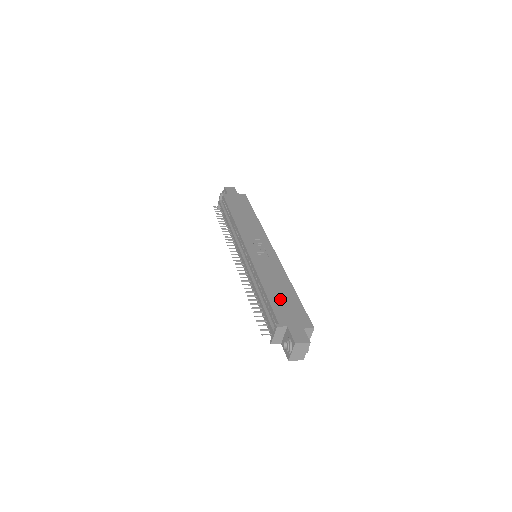
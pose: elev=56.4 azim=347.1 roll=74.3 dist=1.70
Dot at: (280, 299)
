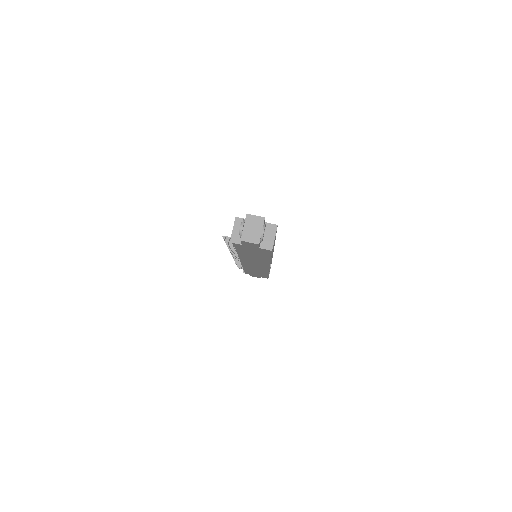
Dot at: occluded
